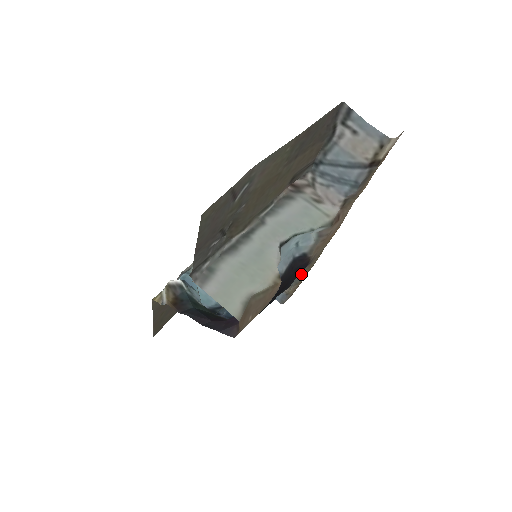
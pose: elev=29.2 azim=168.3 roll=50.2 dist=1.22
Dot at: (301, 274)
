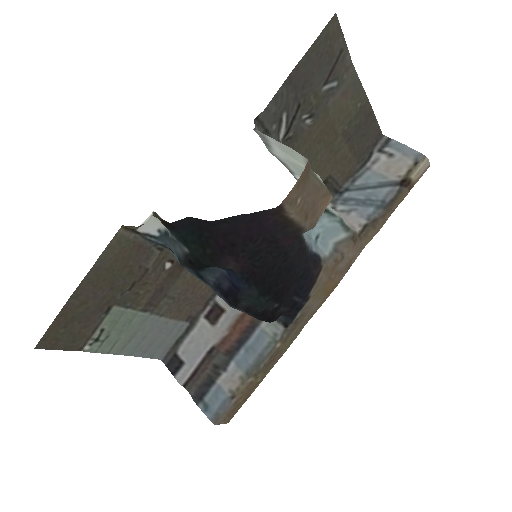
Dot at: (273, 347)
